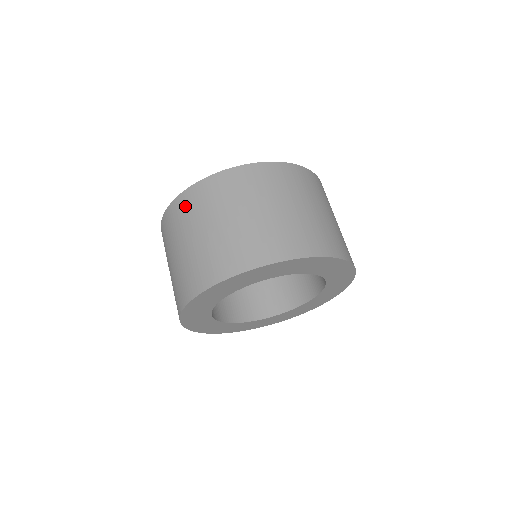
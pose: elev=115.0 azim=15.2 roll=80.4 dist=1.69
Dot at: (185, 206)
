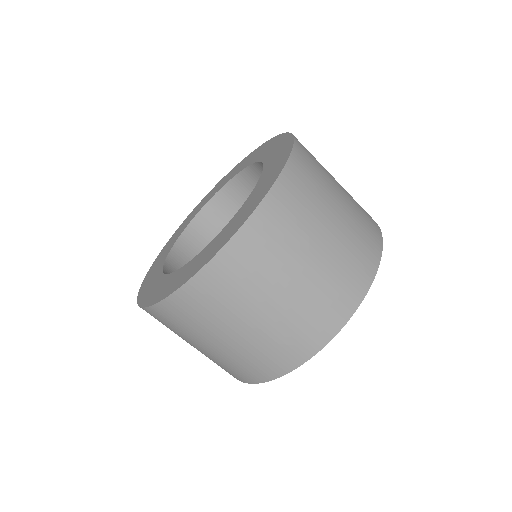
Dot at: (180, 314)
